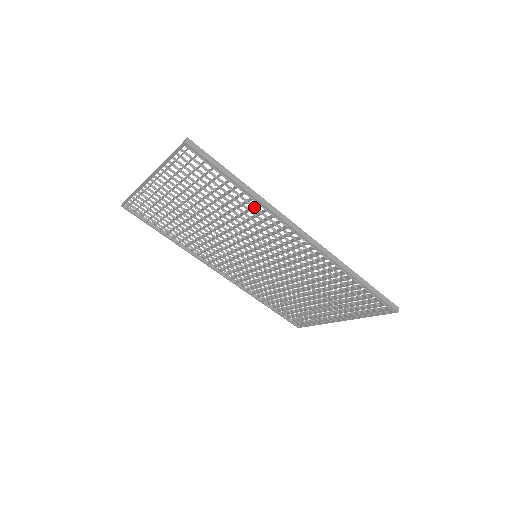
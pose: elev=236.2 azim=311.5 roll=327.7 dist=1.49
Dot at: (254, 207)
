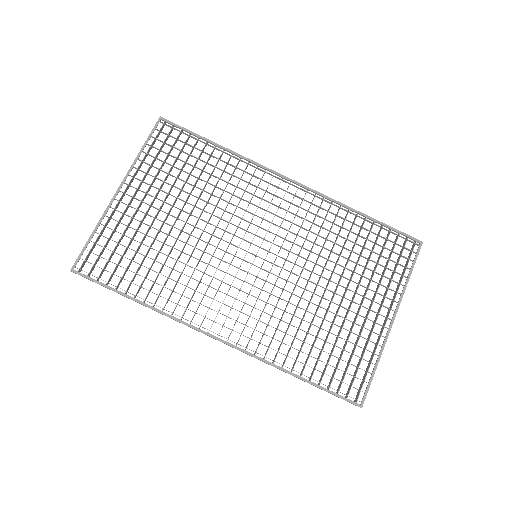
Dot at: (235, 167)
